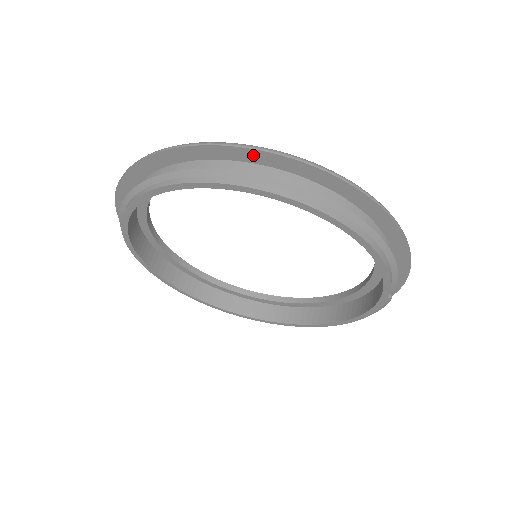
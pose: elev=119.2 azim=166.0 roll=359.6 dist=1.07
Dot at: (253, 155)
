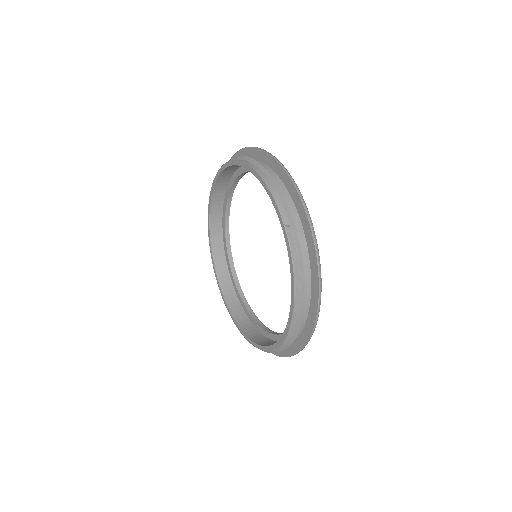
Dot at: occluded
